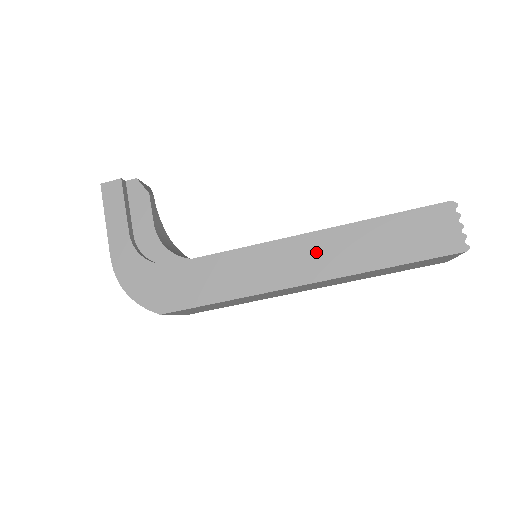
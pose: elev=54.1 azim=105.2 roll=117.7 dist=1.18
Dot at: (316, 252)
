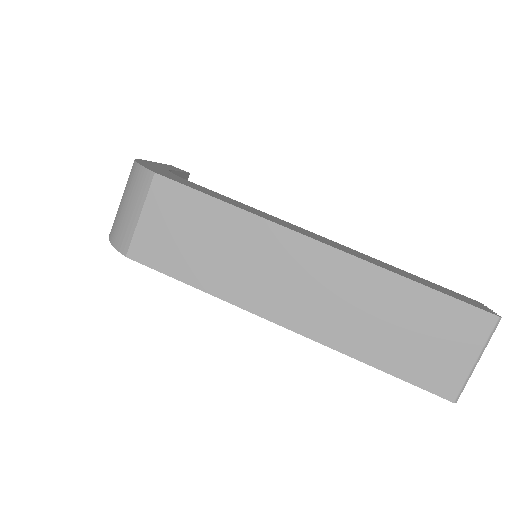
Dot at: (338, 245)
